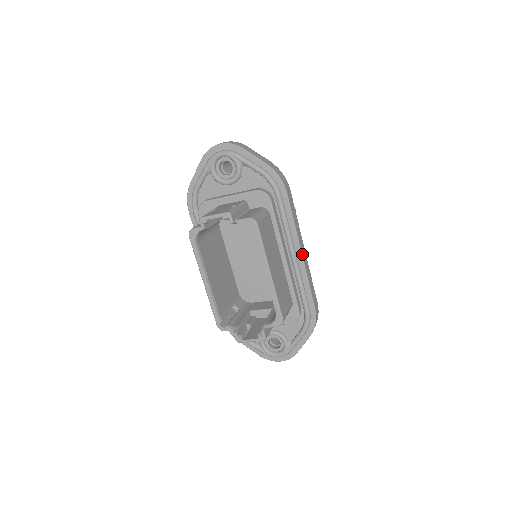
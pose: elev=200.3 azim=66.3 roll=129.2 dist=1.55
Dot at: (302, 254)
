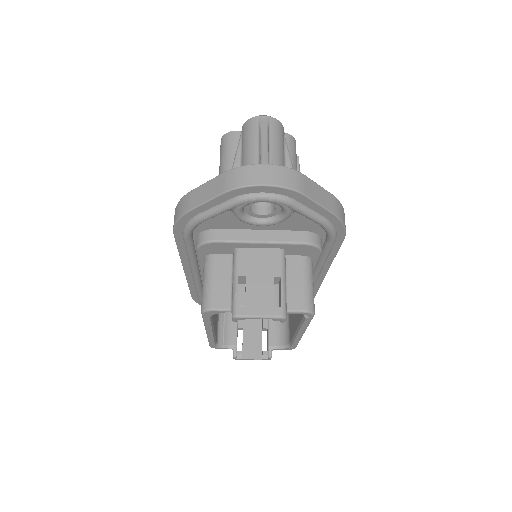
Dot at: occluded
